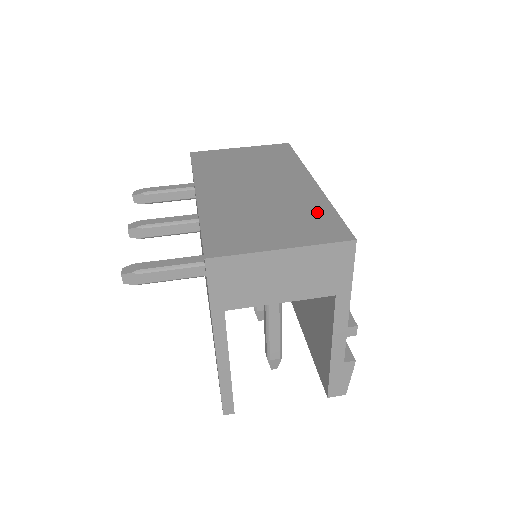
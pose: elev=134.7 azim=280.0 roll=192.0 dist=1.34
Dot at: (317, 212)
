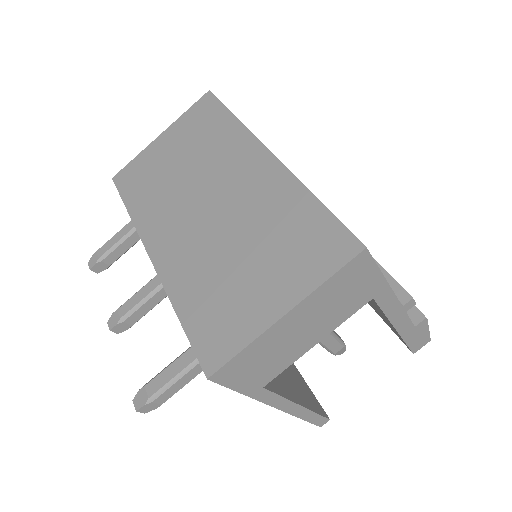
Dot at: (296, 216)
